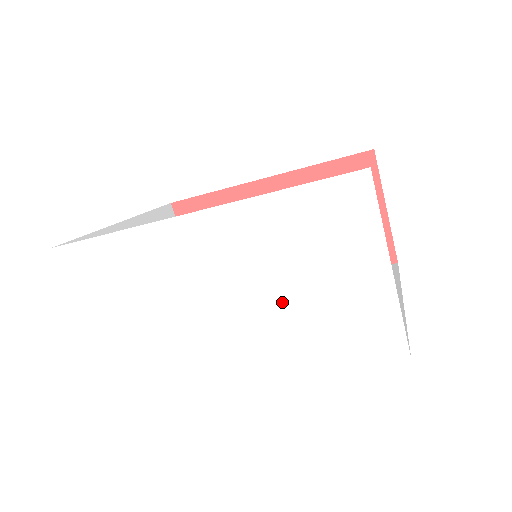
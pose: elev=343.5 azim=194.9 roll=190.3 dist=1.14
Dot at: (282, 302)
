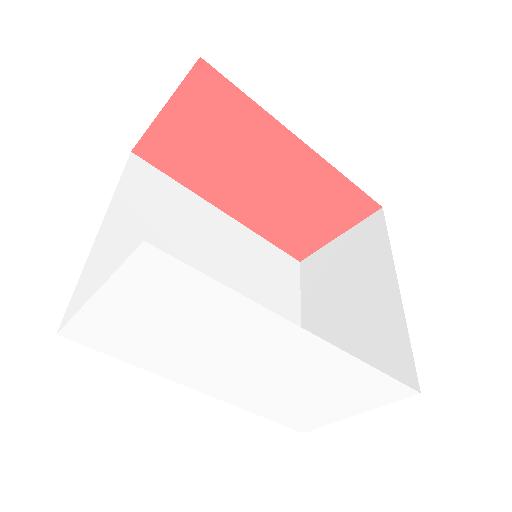
Dot at: (283, 390)
